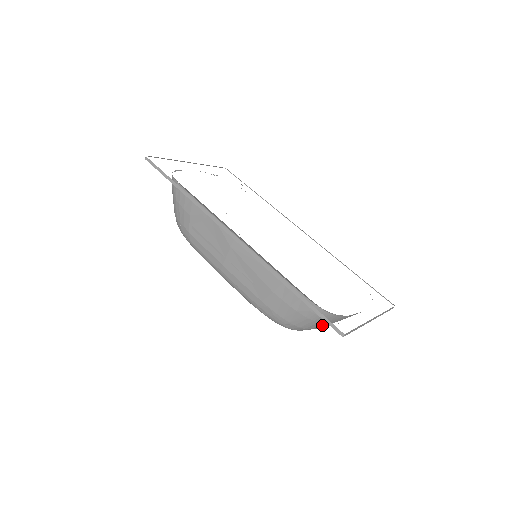
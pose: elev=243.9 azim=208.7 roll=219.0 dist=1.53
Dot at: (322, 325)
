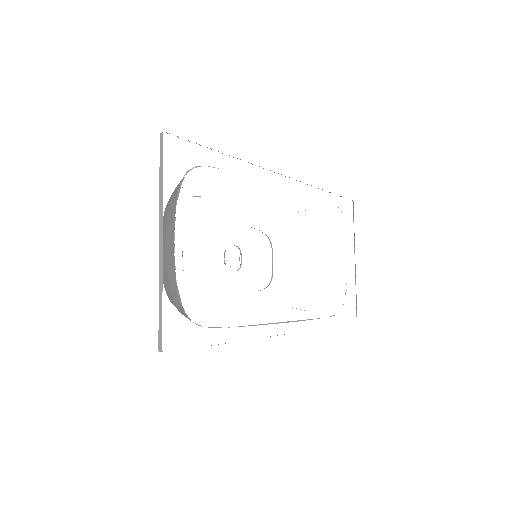
Dot at: occluded
